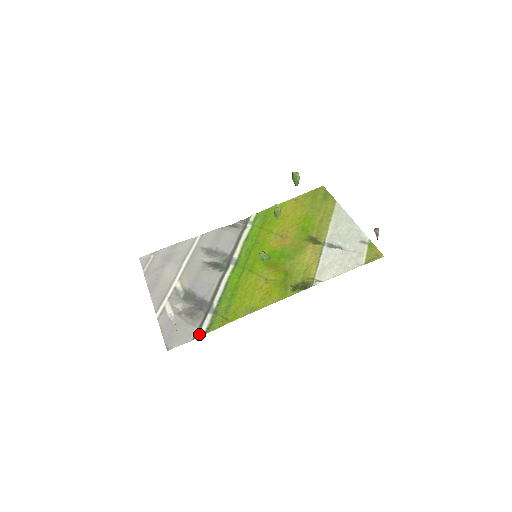
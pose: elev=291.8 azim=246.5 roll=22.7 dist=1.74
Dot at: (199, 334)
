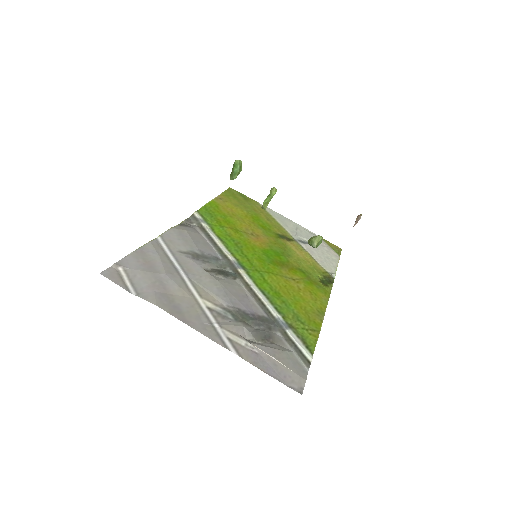
Dot at: (308, 357)
